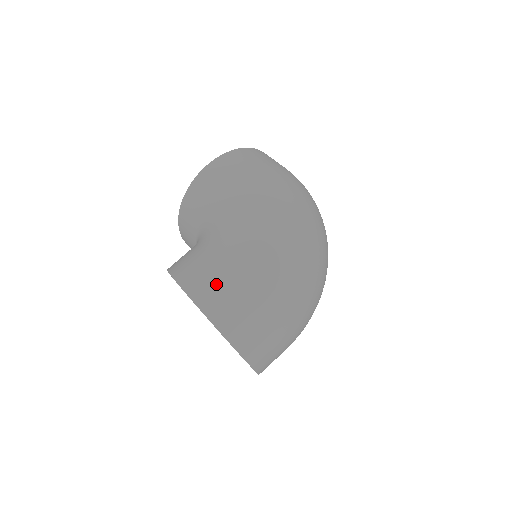
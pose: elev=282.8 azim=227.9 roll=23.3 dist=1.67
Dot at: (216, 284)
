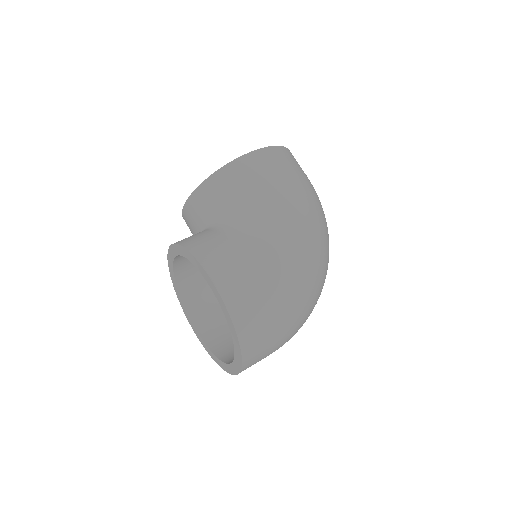
Dot at: (248, 289)
